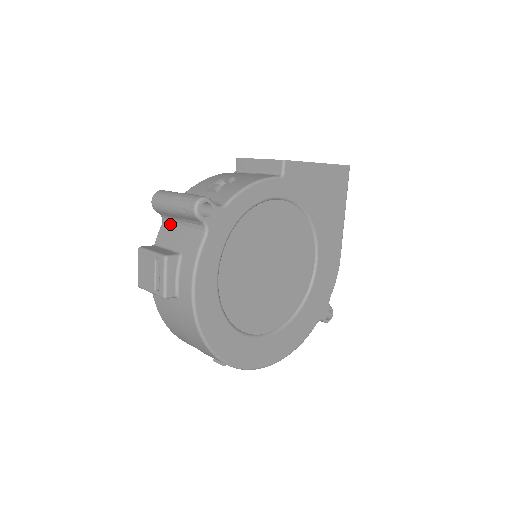
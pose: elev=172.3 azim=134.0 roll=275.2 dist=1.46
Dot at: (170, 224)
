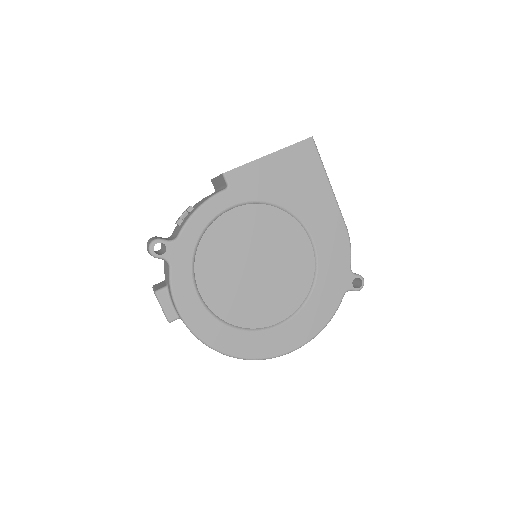
Dot at: occluded
